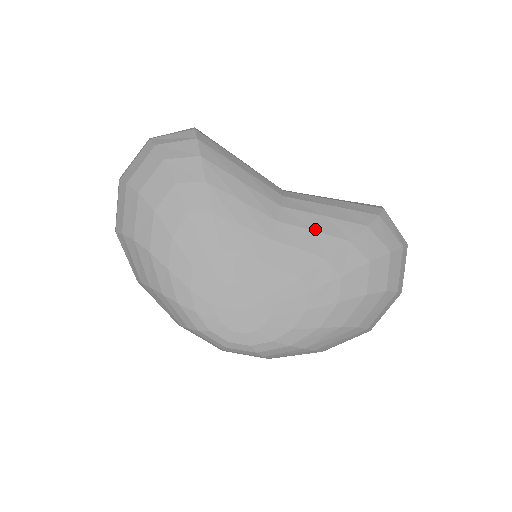
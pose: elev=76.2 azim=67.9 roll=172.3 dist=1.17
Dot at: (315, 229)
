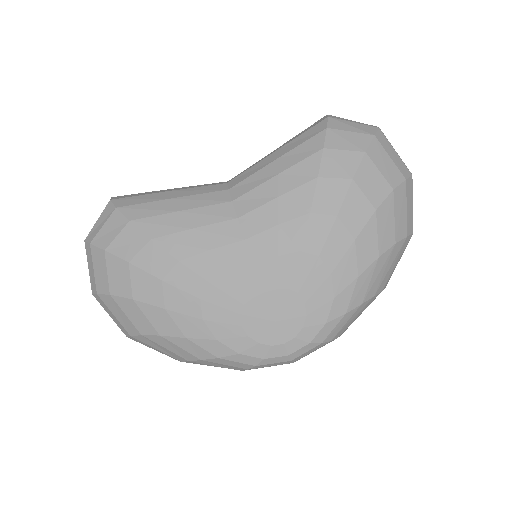
Dot at: (277, 195)
